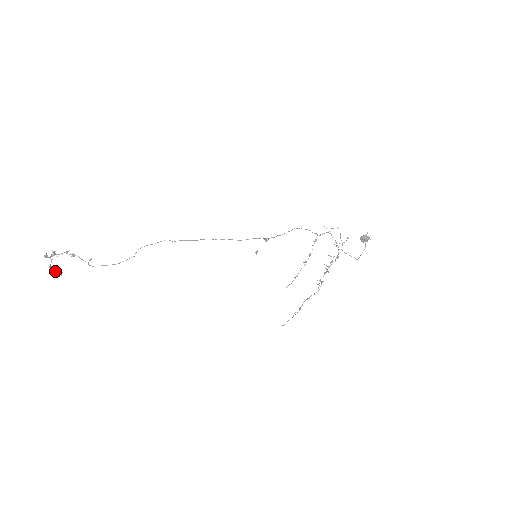
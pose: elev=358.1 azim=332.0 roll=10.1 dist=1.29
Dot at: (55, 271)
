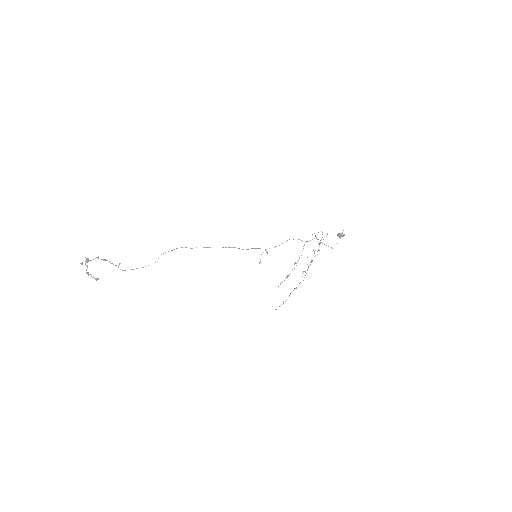
Dot at: (92, 277)
